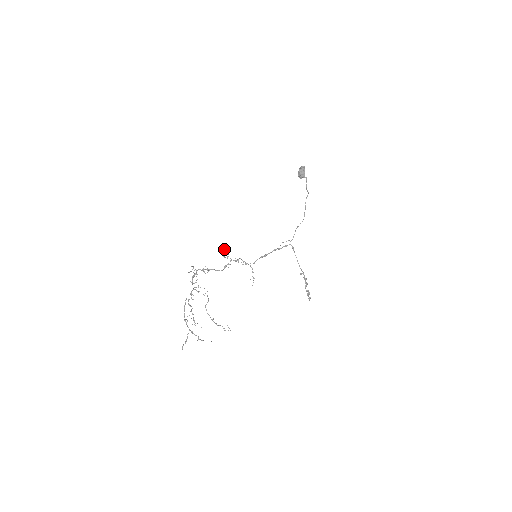
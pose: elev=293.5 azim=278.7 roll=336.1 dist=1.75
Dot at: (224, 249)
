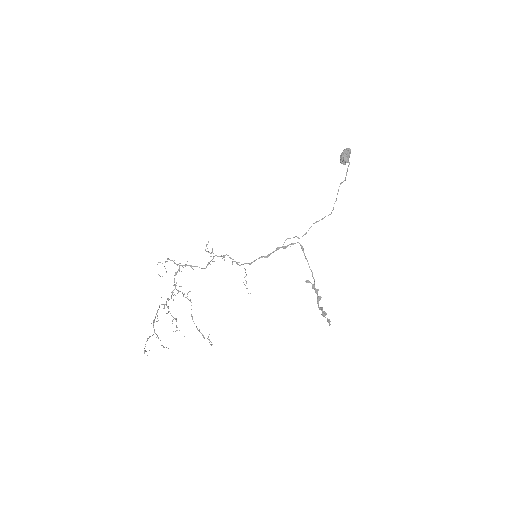
Dot at: (208, 242)
